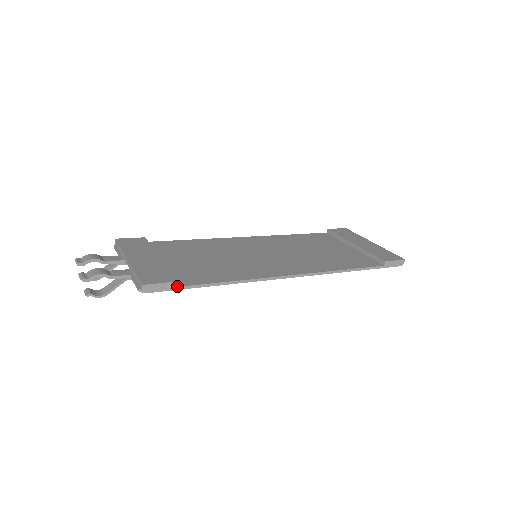
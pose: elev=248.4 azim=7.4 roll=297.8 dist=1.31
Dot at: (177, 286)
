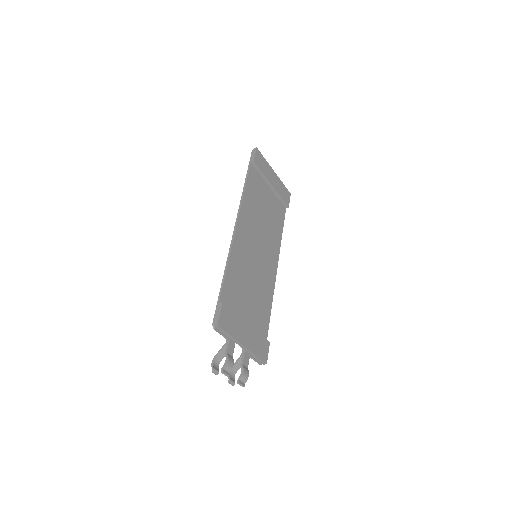
Dot at: occluded
